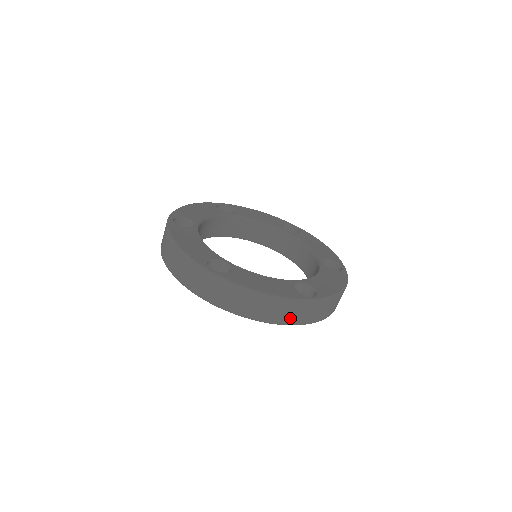
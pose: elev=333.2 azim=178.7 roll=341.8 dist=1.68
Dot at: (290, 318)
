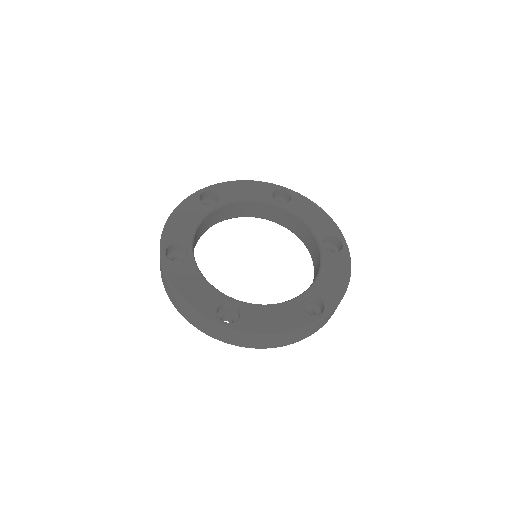
Dot at: (305, 336)
